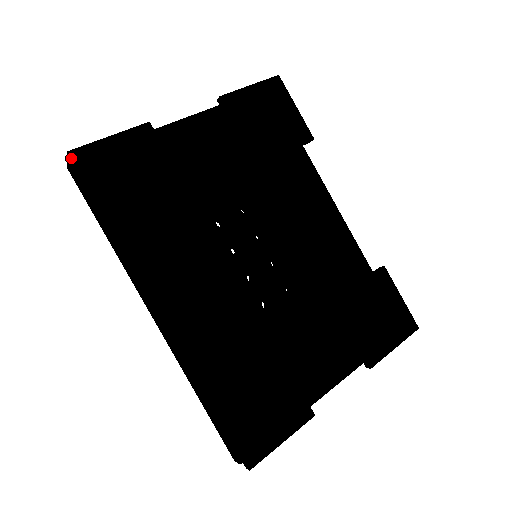
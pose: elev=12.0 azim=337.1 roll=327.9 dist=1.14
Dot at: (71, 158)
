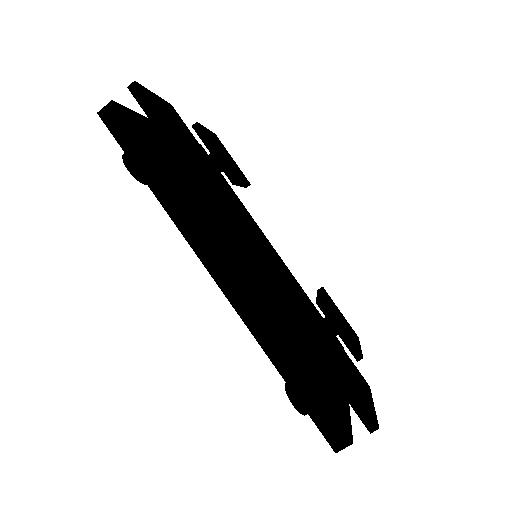
Dot at: (140, 87)
